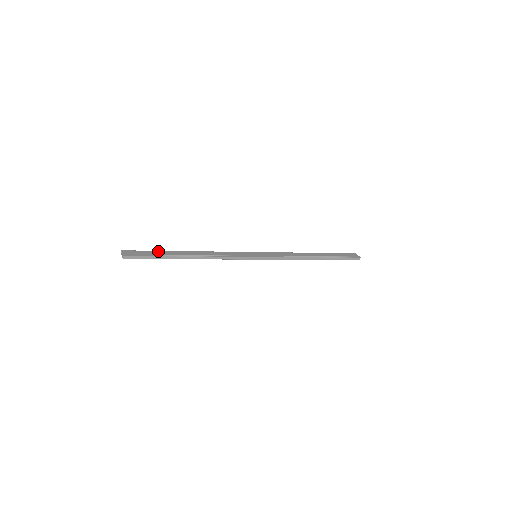
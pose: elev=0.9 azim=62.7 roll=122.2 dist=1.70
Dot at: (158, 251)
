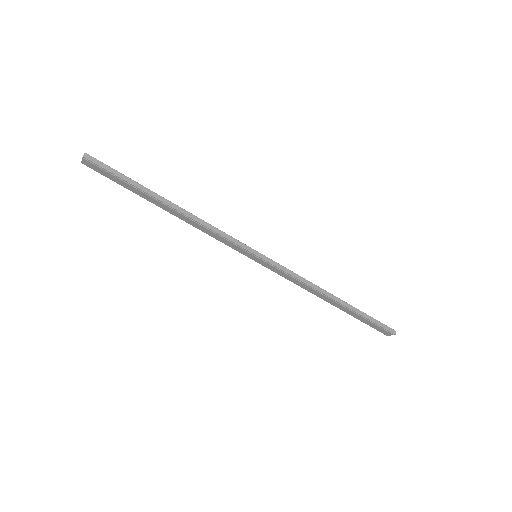
Dot at: occluded
